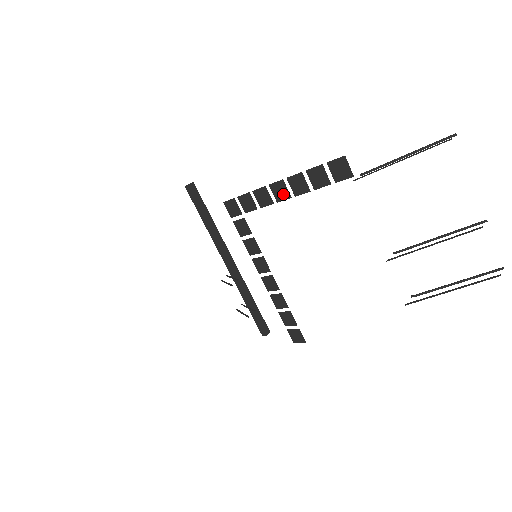
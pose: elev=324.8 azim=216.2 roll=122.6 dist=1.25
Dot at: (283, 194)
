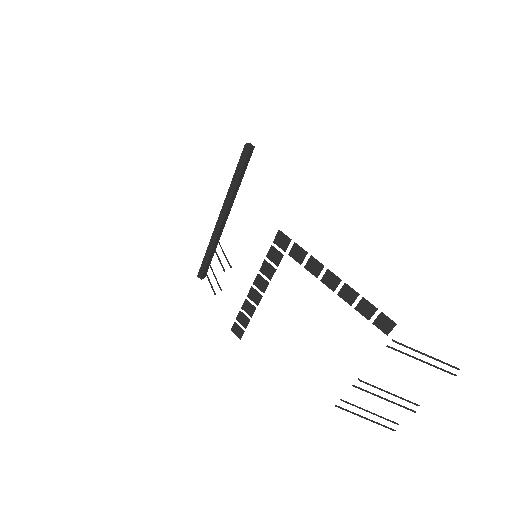
Dot at: (331, 284)
